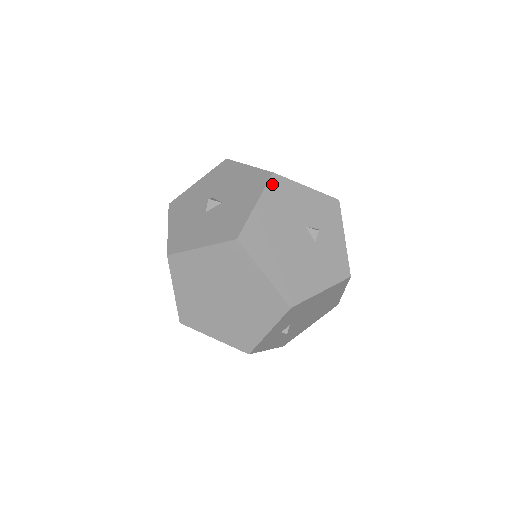
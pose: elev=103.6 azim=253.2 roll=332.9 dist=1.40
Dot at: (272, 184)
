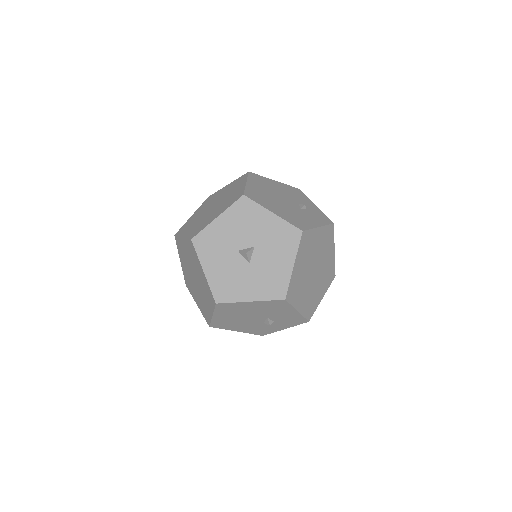
Dot at: (276, 302)
